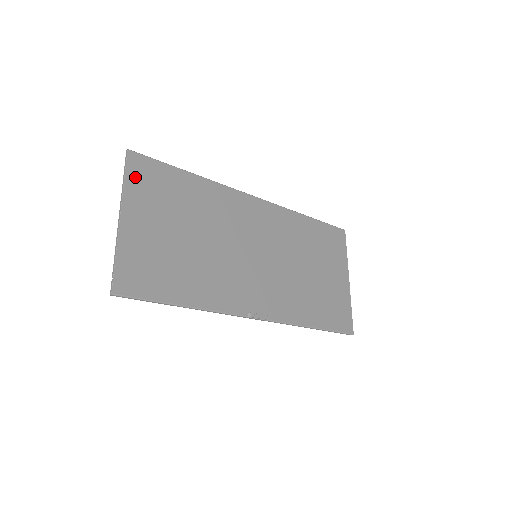
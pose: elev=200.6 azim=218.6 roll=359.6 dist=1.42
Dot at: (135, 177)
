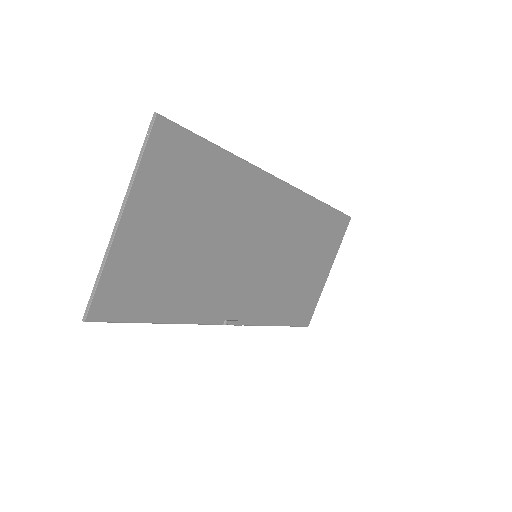
Dot at: (155, 159)
